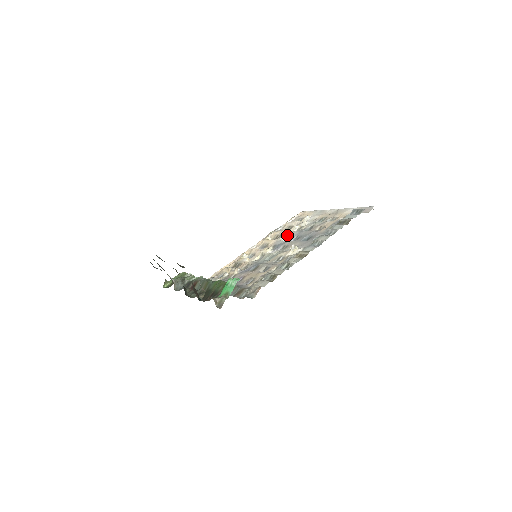
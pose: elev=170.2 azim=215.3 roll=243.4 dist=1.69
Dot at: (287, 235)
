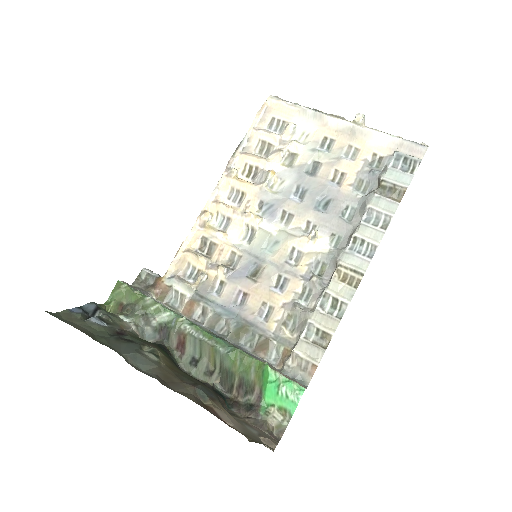
Dot at: (274, 176)
